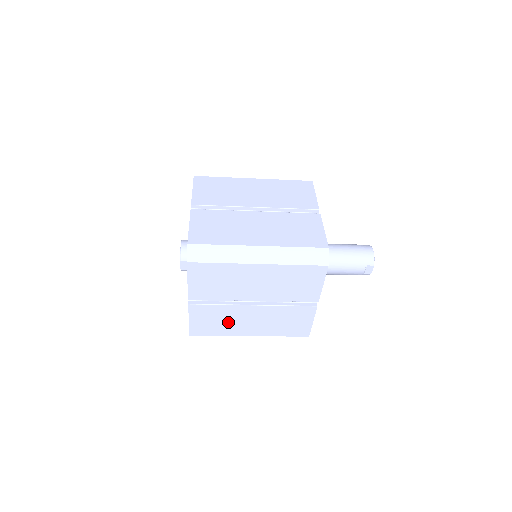
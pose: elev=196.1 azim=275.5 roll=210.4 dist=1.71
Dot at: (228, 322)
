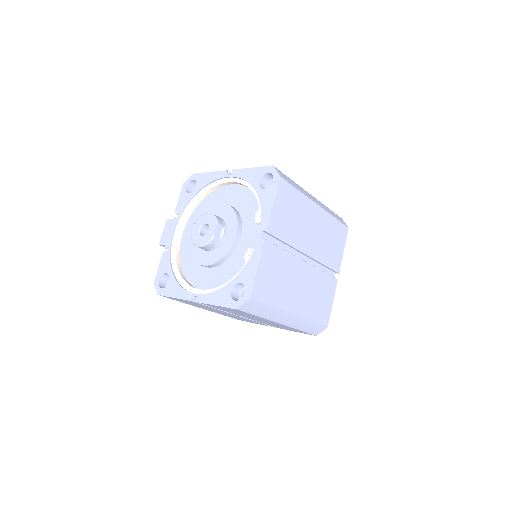
Dot at: (284, 283)
